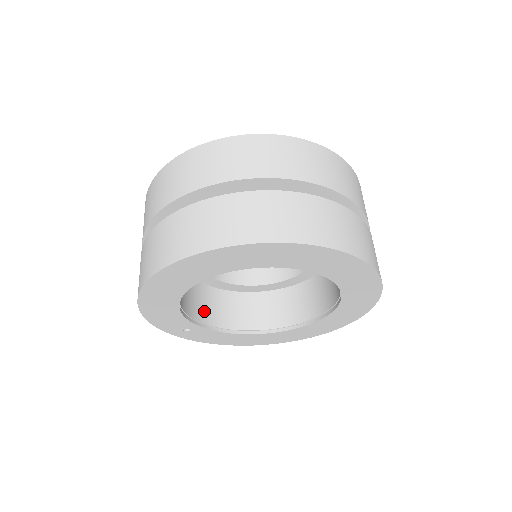
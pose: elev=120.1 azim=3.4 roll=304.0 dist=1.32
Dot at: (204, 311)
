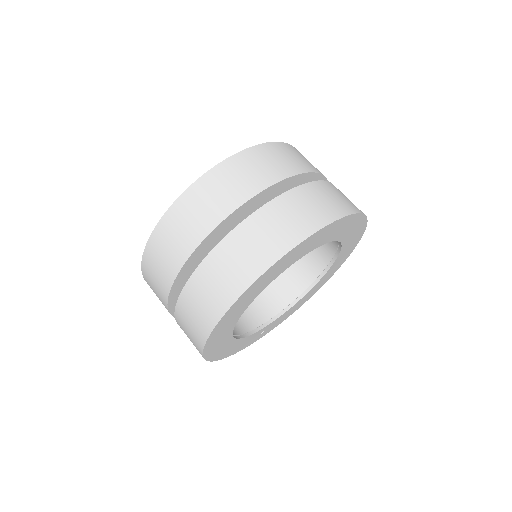
Dot at: (261, 311)
